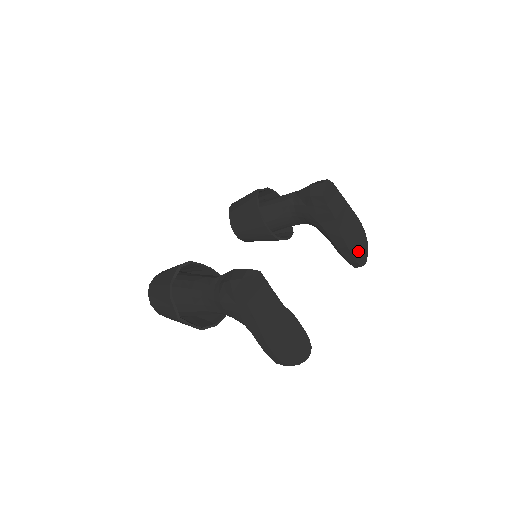
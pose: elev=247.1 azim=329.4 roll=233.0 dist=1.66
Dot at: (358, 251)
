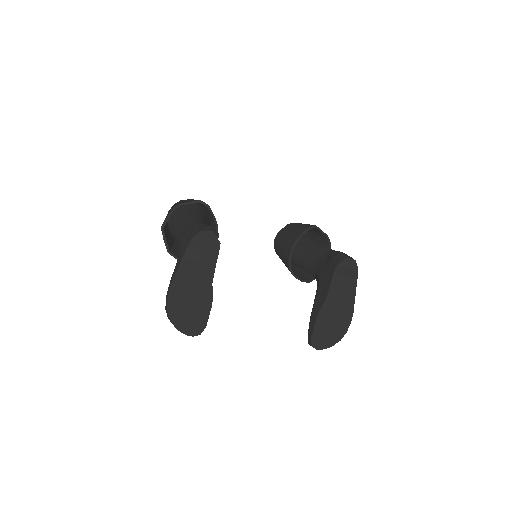
Dot at: (323, 334)
